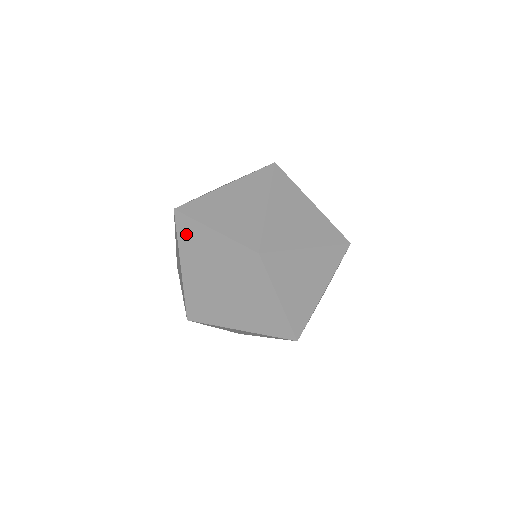
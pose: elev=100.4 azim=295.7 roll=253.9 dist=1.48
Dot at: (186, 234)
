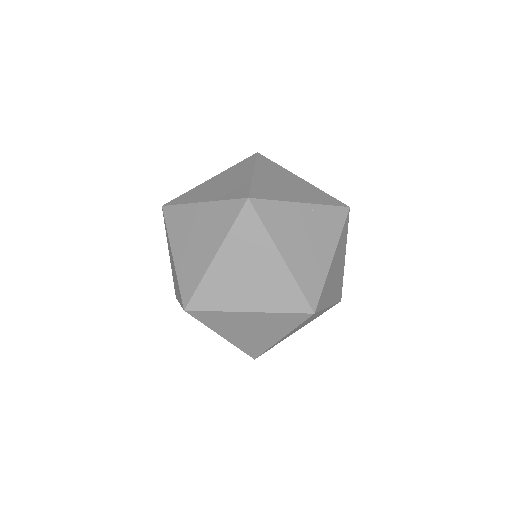
Dot at: occluded
